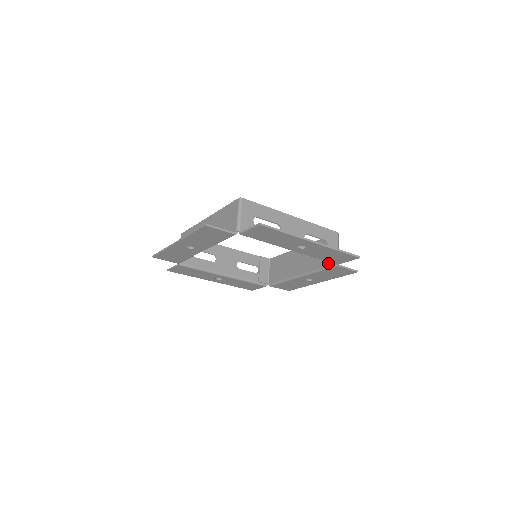
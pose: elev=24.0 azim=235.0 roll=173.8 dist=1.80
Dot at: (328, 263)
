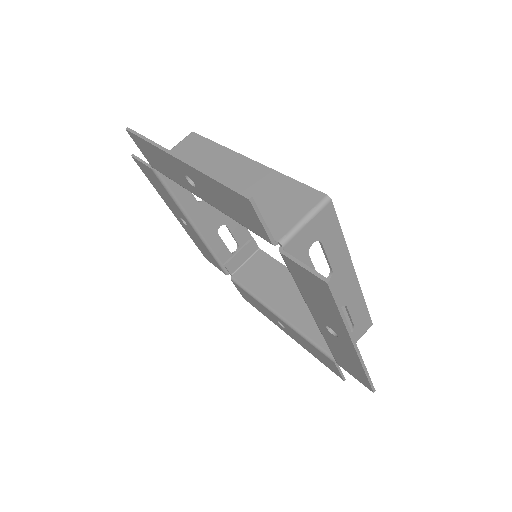
Dot at: (326, 345)
